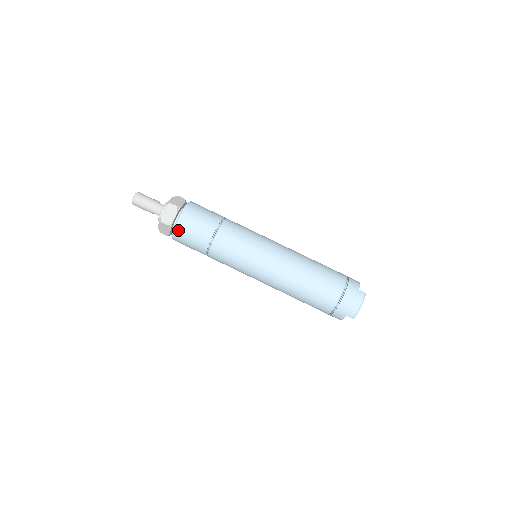
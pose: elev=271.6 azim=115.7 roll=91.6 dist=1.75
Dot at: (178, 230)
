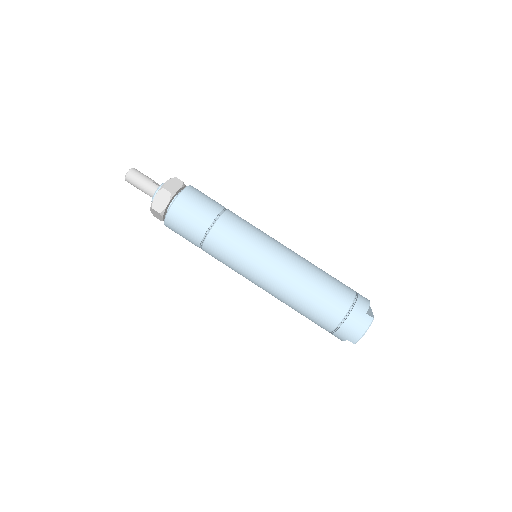
Dot at: (169, 220)
